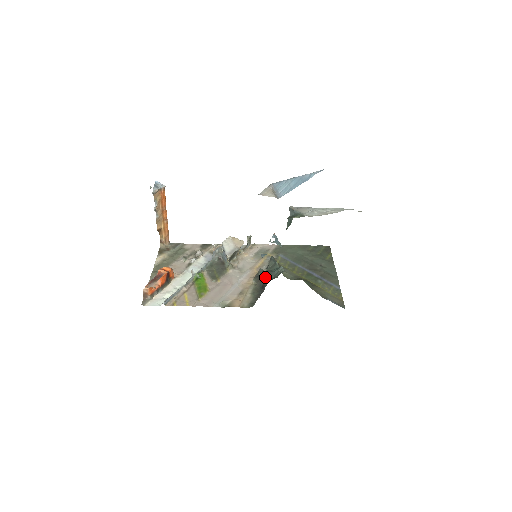
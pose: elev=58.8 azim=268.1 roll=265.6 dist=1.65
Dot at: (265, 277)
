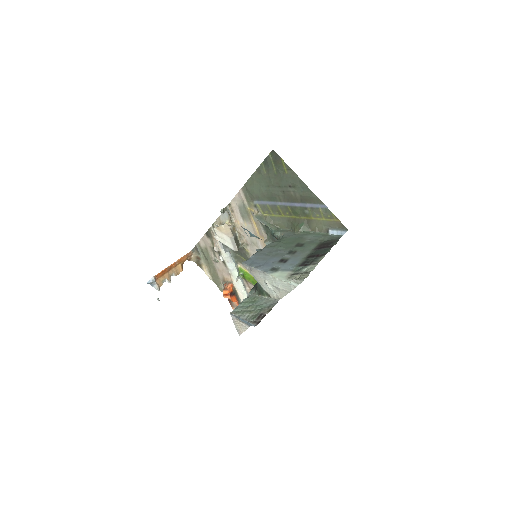
Dot at: occluded
